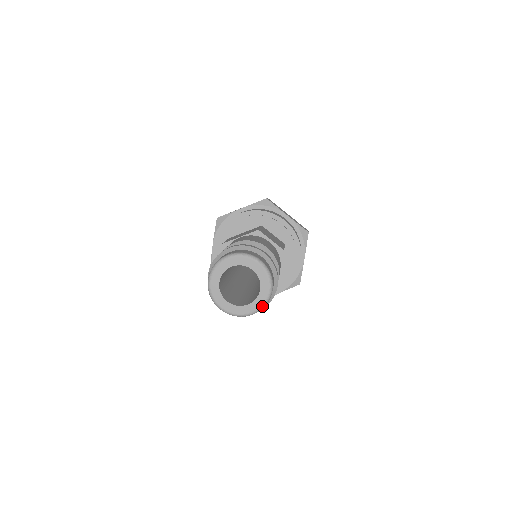
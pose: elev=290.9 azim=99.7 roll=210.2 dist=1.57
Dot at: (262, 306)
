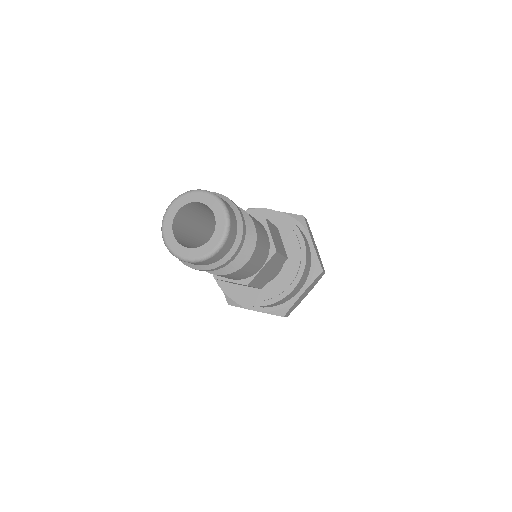
Dot at: (201, 258)
